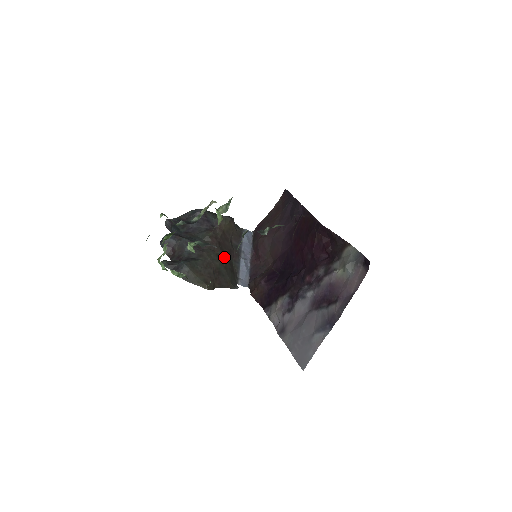
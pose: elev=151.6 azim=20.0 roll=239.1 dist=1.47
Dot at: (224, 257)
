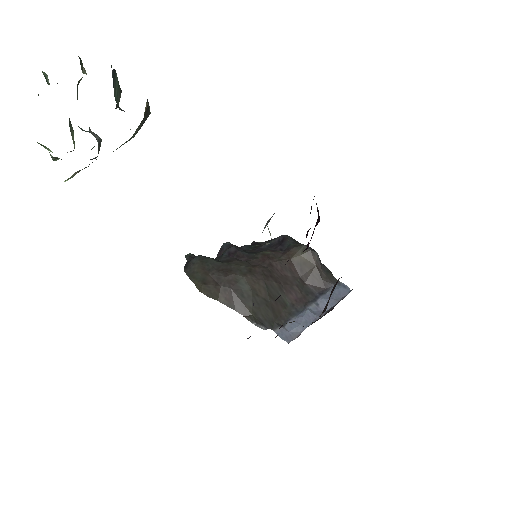
Dot at: (261, 279)
